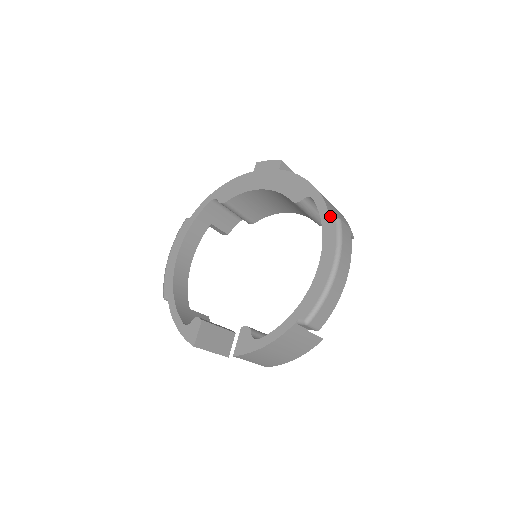
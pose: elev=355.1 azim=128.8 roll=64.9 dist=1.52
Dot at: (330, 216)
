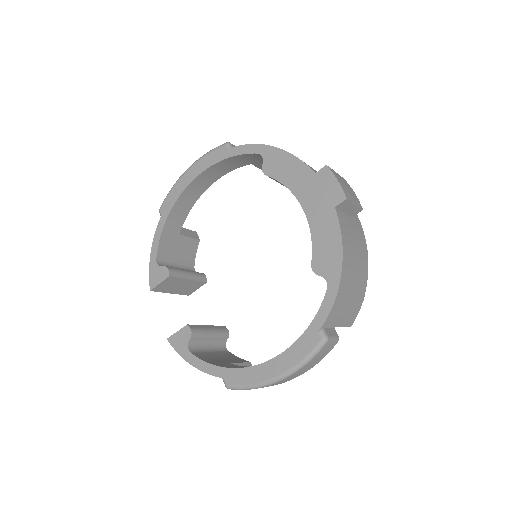
Dot at: (323, 326)
